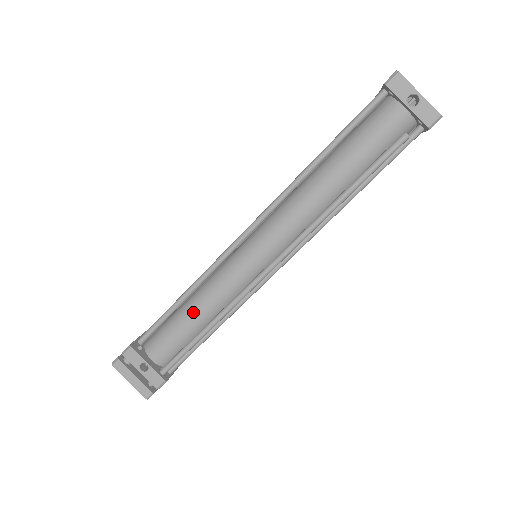
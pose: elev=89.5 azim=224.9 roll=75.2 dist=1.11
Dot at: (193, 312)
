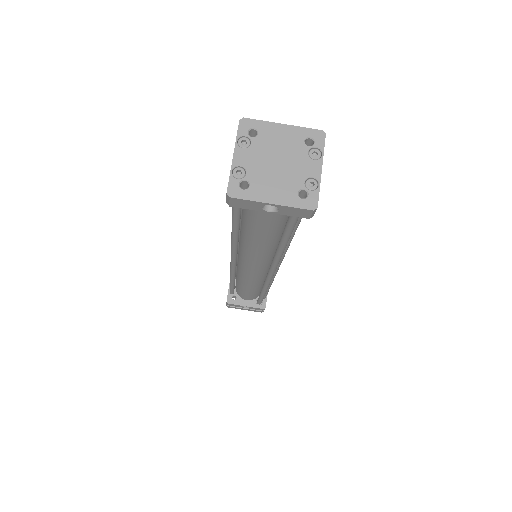
Dot at: (246, 288)
